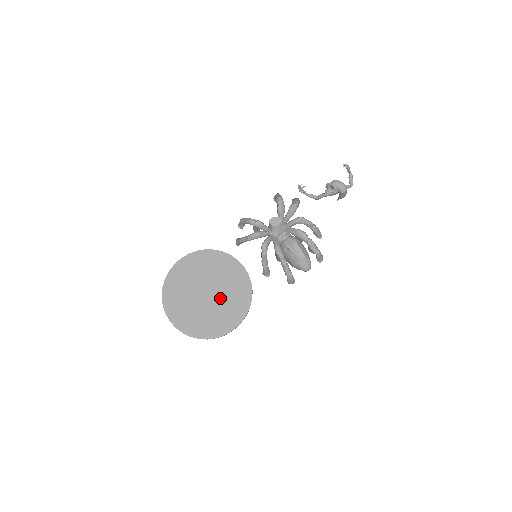
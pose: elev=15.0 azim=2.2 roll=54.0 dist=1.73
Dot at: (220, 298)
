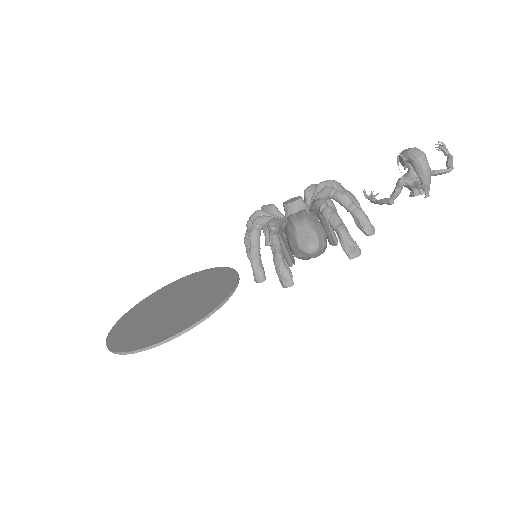
Dot at: (181, 309)
